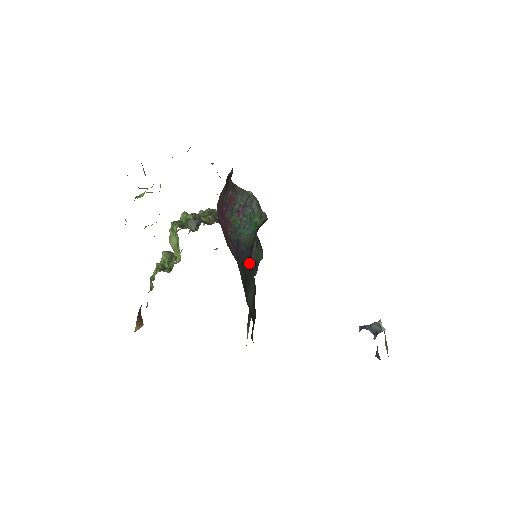
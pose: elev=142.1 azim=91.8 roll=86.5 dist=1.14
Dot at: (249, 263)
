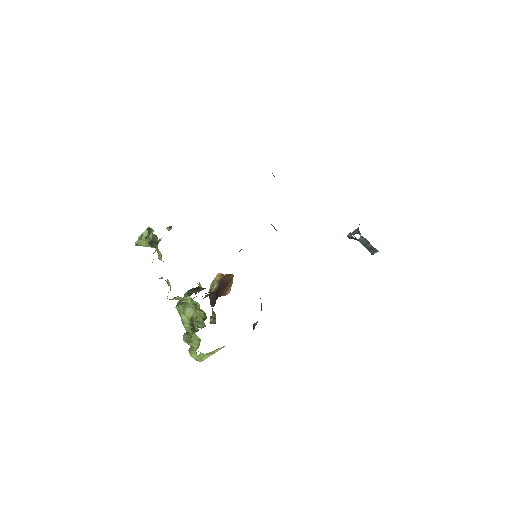
Dot at: occluded
